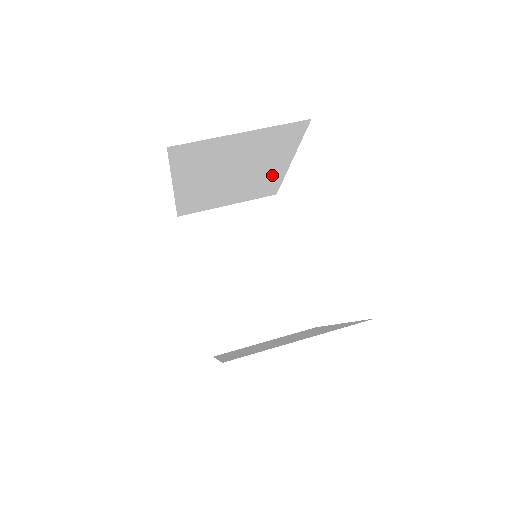
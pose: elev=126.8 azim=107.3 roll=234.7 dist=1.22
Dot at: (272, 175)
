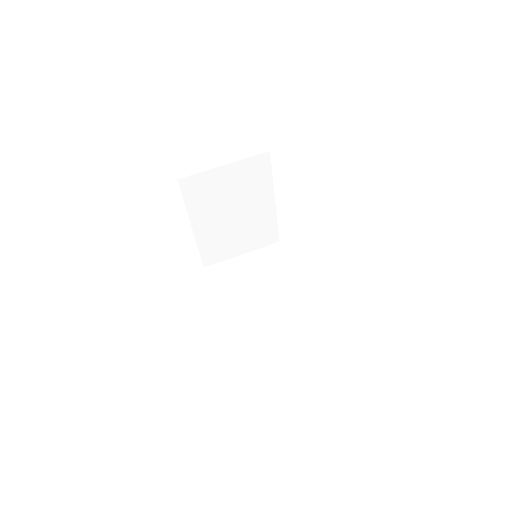
Dot at: occluded
